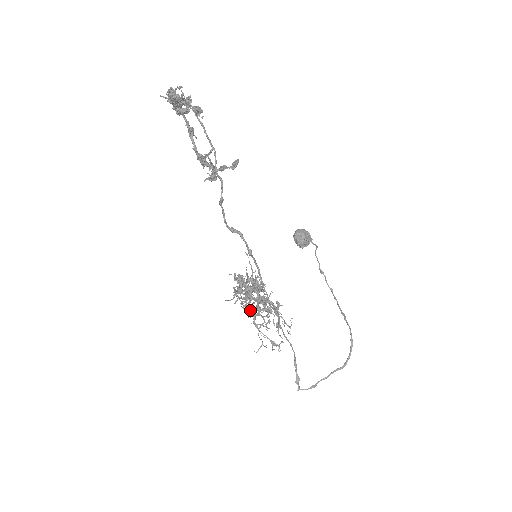
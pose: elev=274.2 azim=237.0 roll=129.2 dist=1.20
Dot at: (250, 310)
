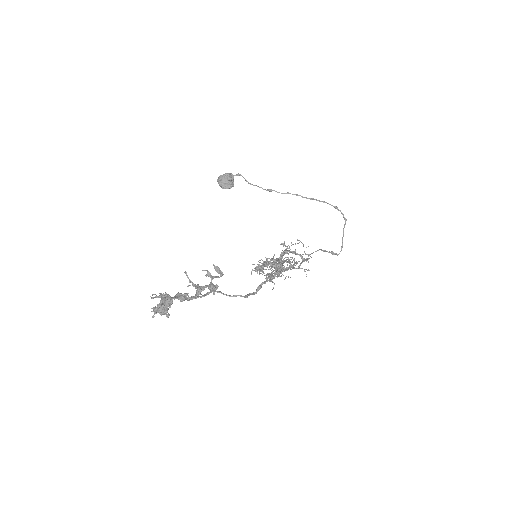
Dot at: occluded
